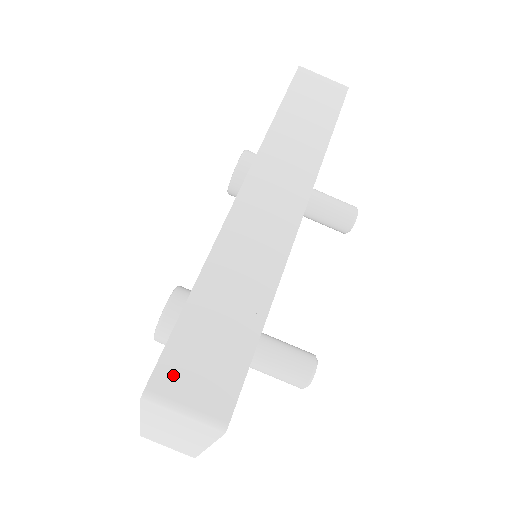
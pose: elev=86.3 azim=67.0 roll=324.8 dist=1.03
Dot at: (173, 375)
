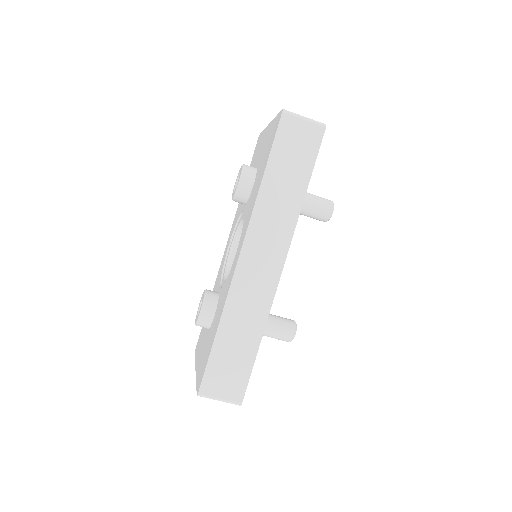
Dot at: (211, 384)
